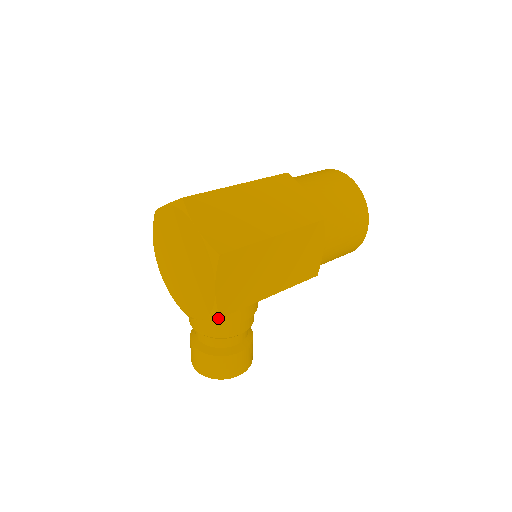
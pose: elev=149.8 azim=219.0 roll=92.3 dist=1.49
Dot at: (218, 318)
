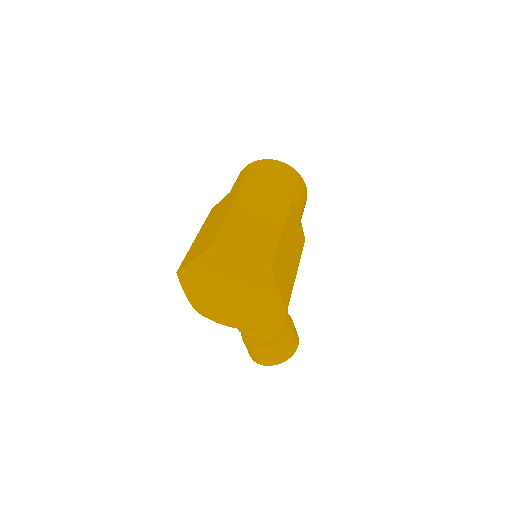
Dot at: occluded
